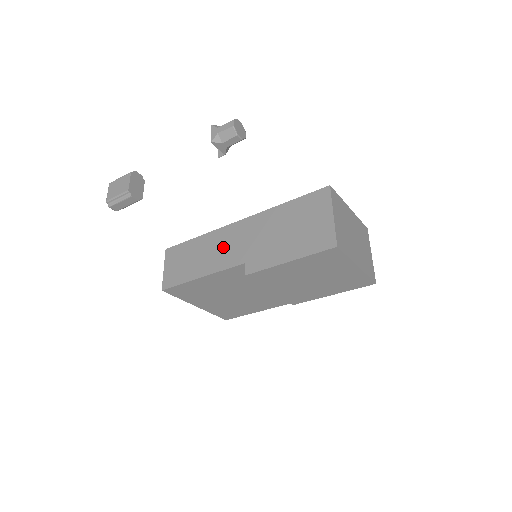
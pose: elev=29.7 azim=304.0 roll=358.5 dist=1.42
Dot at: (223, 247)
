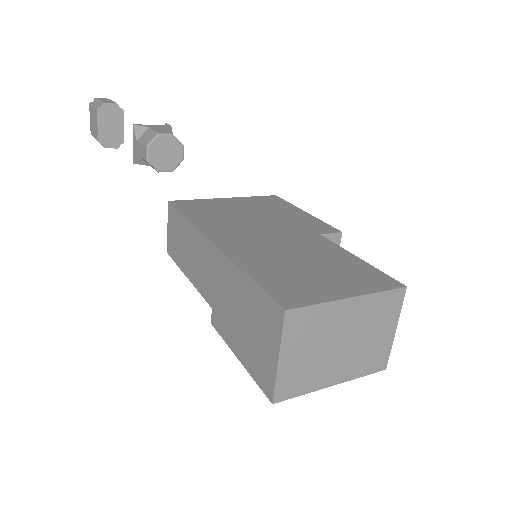
Dot at: (200, 262)
